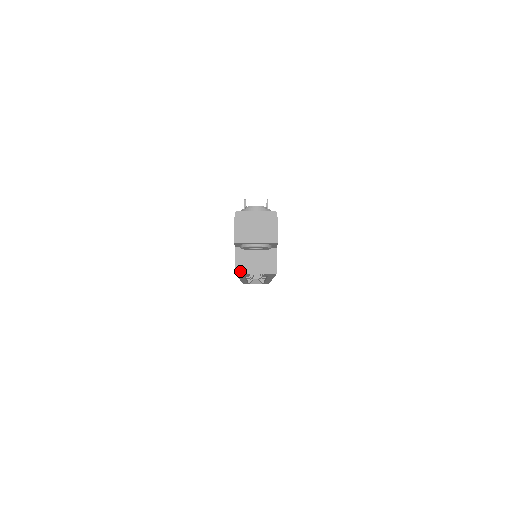
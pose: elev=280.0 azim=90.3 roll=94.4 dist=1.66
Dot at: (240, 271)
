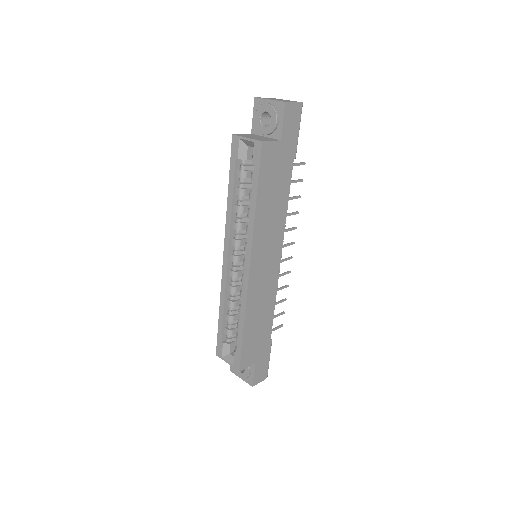
Dot at: (238, 135)
